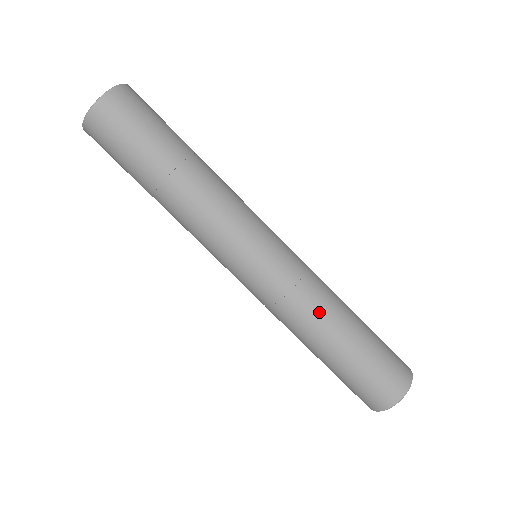
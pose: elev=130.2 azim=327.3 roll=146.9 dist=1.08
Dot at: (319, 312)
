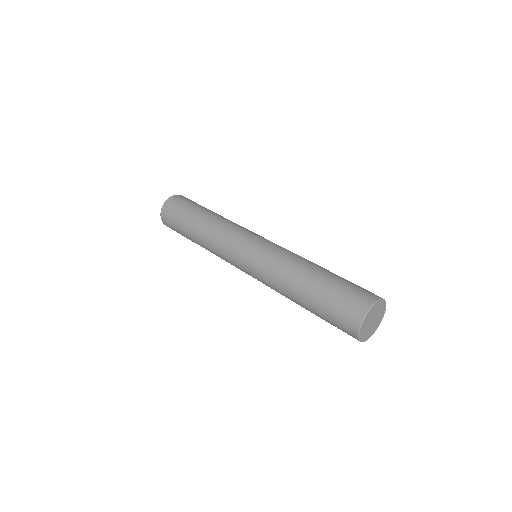
Dot at: (297, 260)
